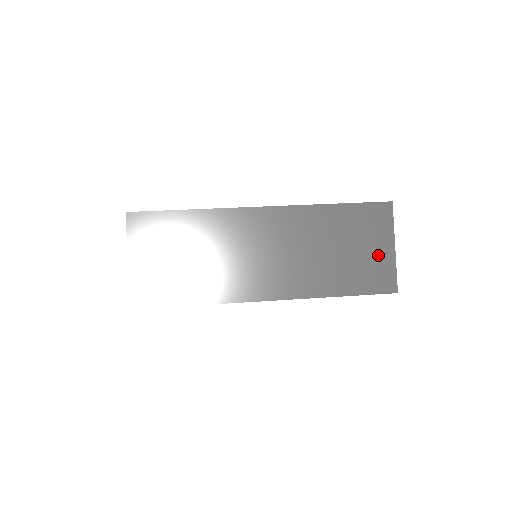
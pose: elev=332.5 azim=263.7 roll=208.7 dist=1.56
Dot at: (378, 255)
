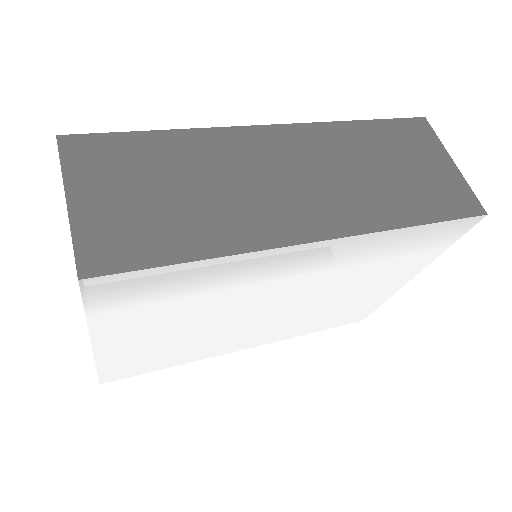
Dot at: (440, 172)
